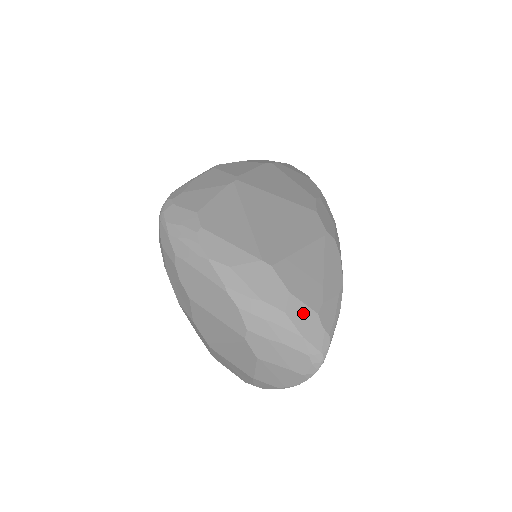
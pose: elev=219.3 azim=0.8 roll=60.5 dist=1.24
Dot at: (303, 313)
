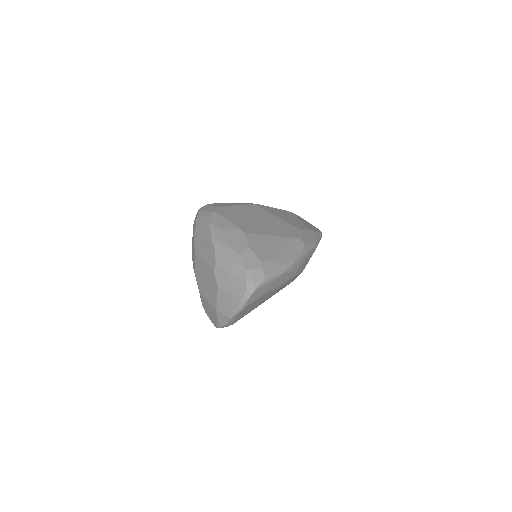
Dot at: (252, 258)
